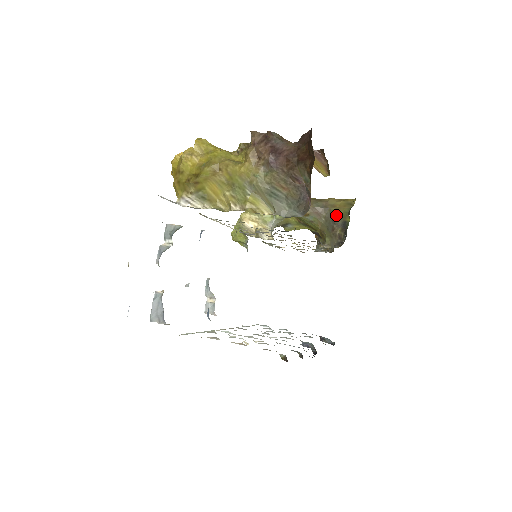
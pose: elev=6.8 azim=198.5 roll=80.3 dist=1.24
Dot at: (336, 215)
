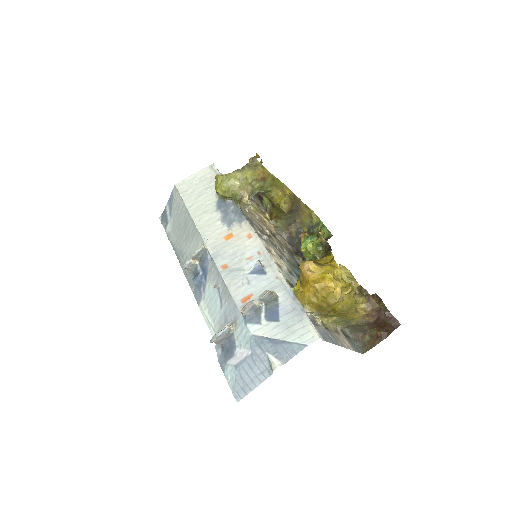
Dot at: (300, 220)
